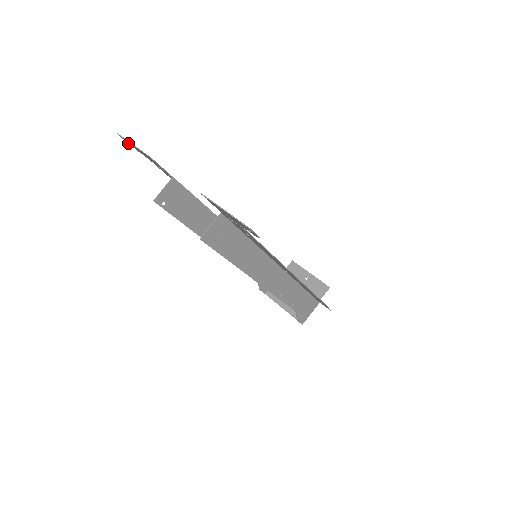
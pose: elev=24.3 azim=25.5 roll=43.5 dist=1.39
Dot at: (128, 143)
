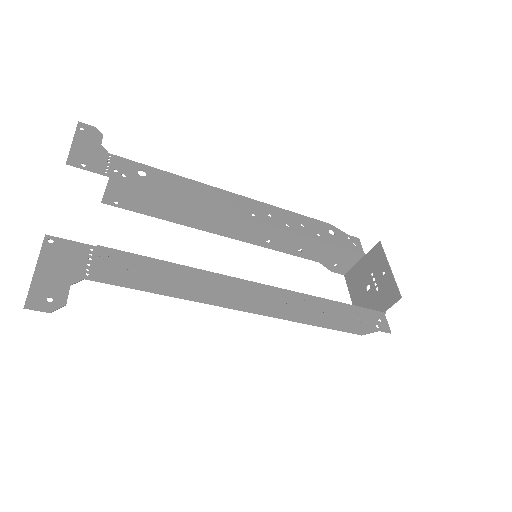
Dot at: (94, 129)
